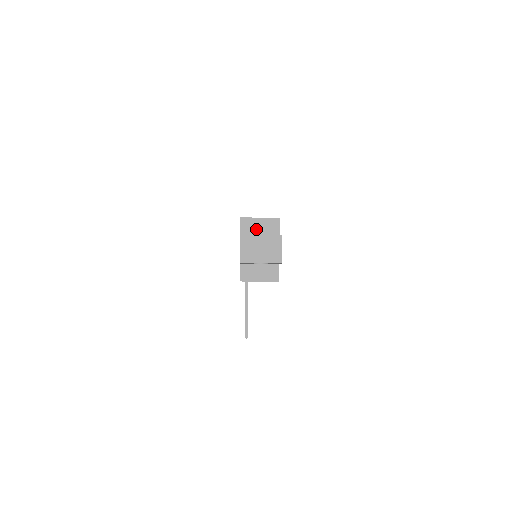
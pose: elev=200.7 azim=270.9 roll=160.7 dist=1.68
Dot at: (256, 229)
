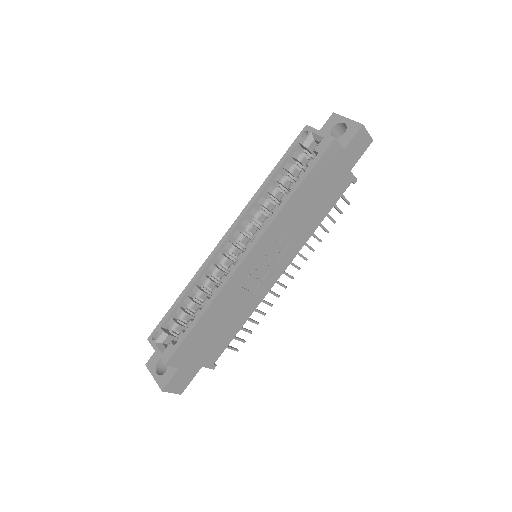
Dot at: occluded
